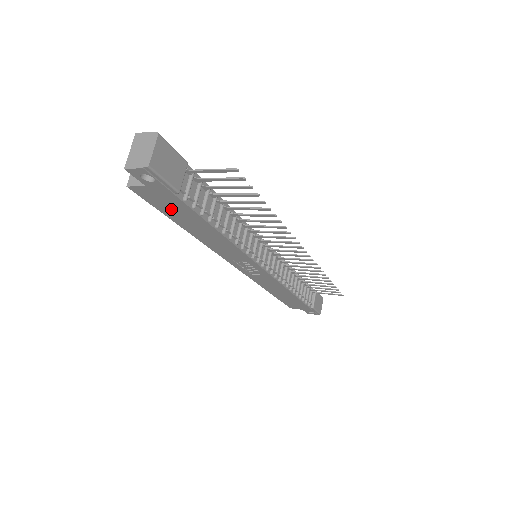
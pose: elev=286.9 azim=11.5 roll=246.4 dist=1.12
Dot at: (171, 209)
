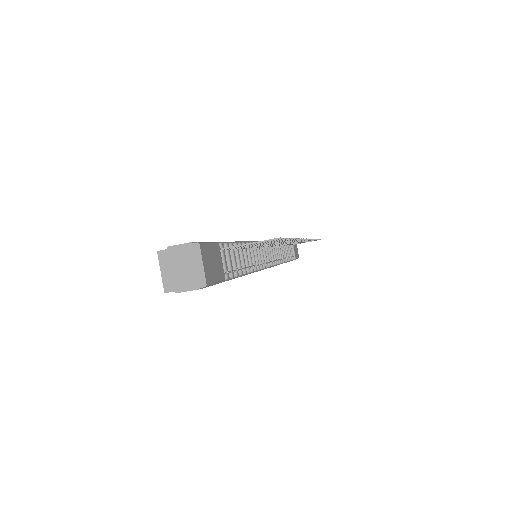
Dot at: occluded
